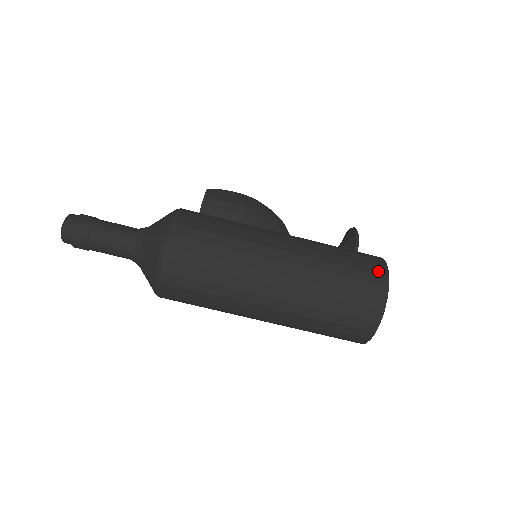
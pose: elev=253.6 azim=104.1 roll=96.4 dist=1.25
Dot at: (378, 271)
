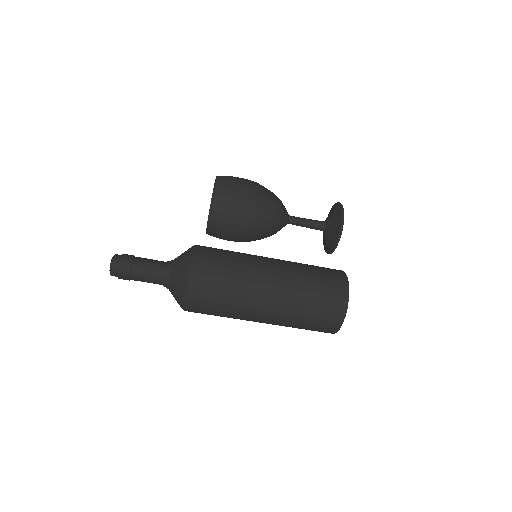
Dot at: (340, 304)
